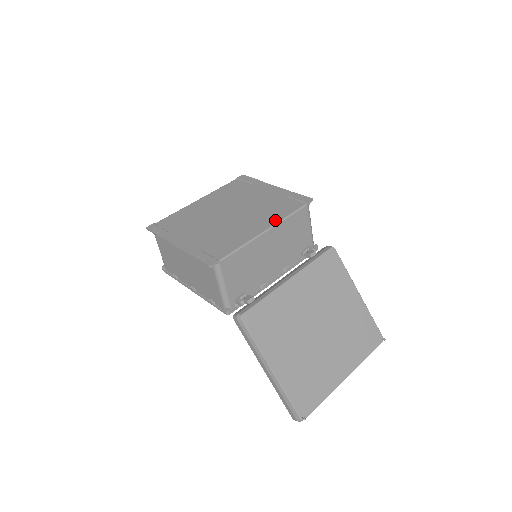
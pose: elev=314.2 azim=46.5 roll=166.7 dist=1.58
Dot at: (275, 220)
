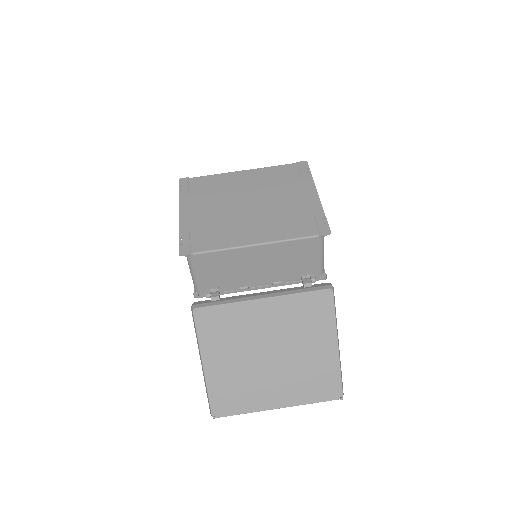
Dot at: (274, 237)
